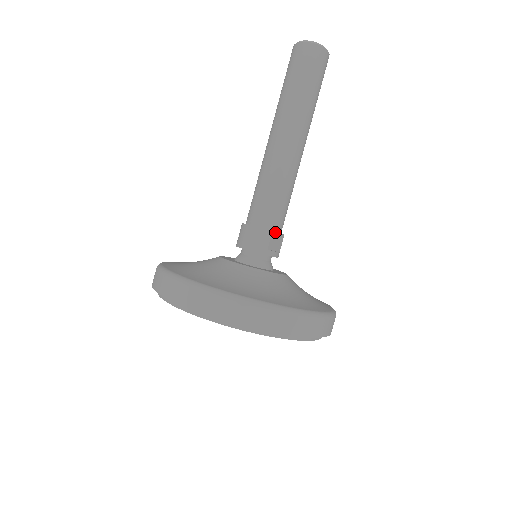
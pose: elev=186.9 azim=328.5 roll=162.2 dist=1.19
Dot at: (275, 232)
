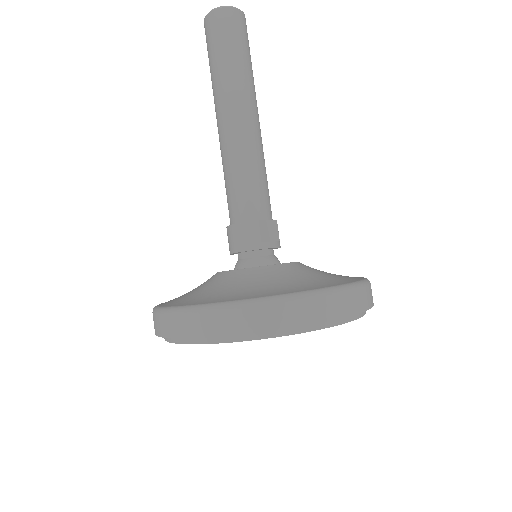
Dot at: (263, 220)
